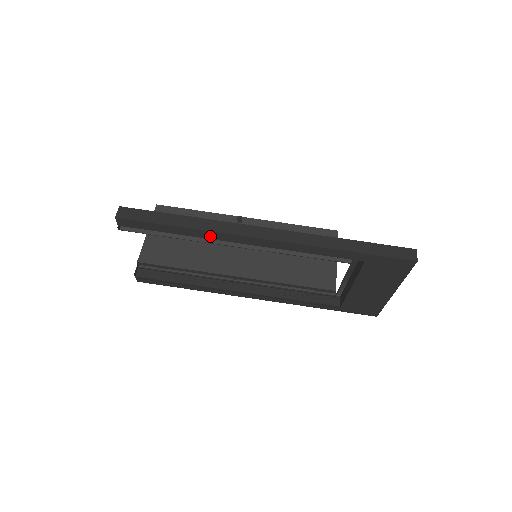
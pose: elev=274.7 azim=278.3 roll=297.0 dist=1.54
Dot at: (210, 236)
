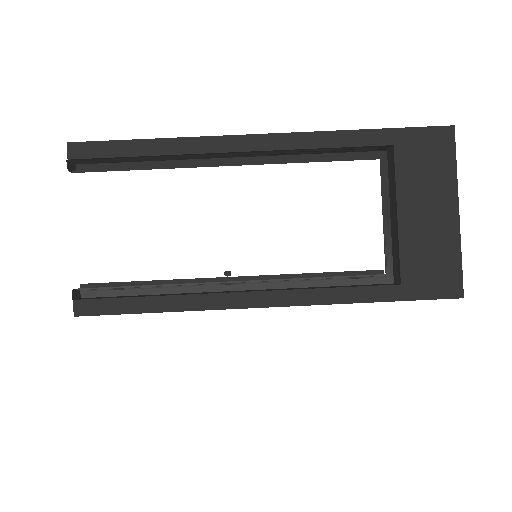
Dot at: (190, 149)
